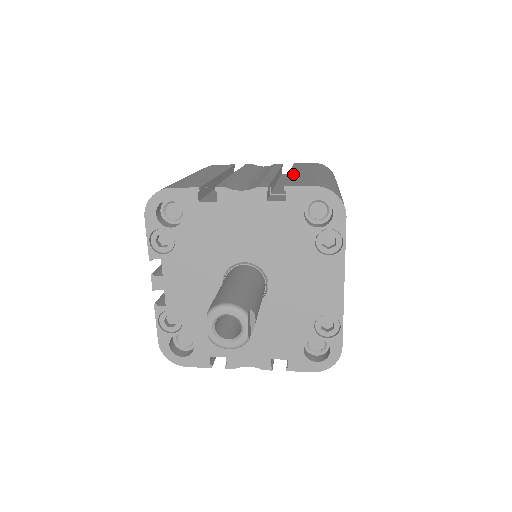
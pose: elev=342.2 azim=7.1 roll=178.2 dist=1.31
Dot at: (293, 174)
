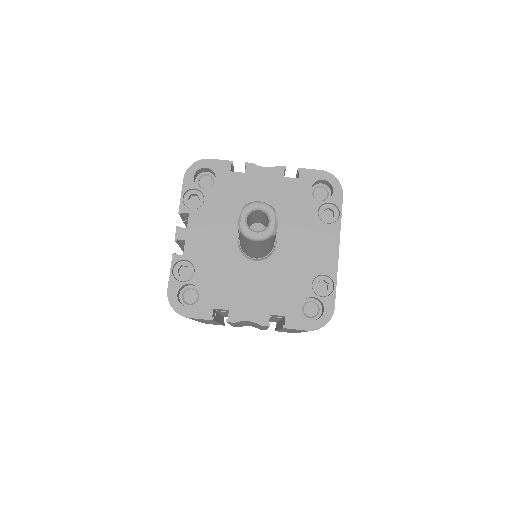
Dot at: occluded
